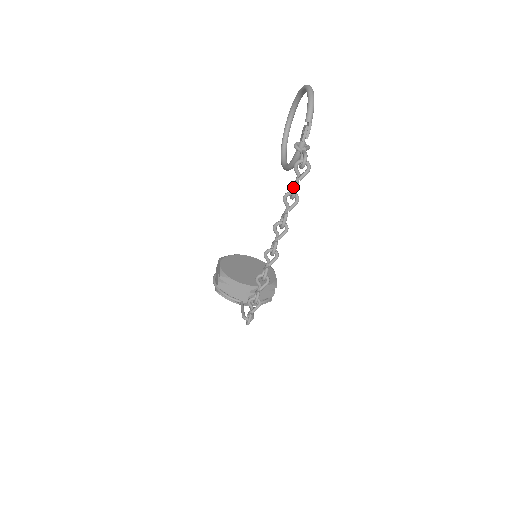
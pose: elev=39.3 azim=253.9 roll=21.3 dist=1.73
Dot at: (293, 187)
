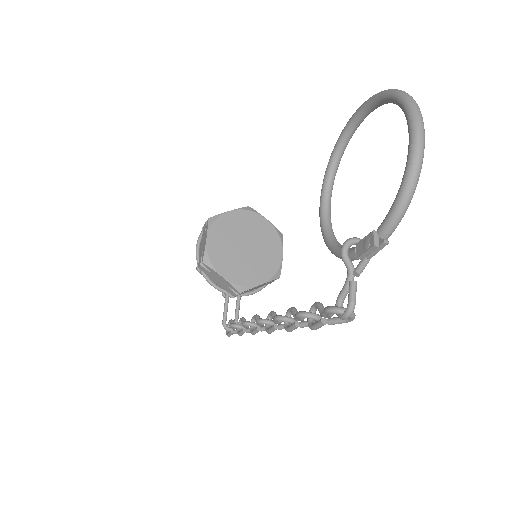
Dot at: (317, 308)
